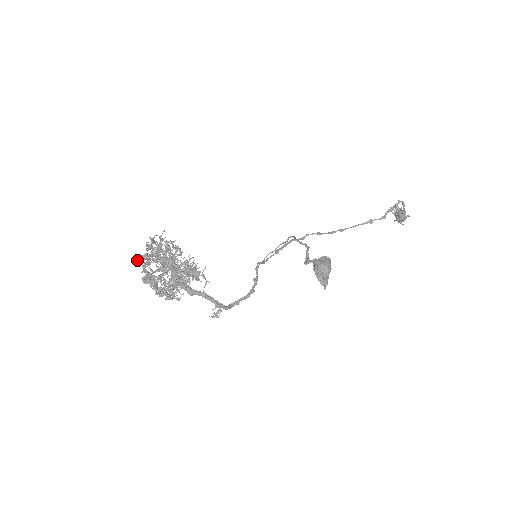
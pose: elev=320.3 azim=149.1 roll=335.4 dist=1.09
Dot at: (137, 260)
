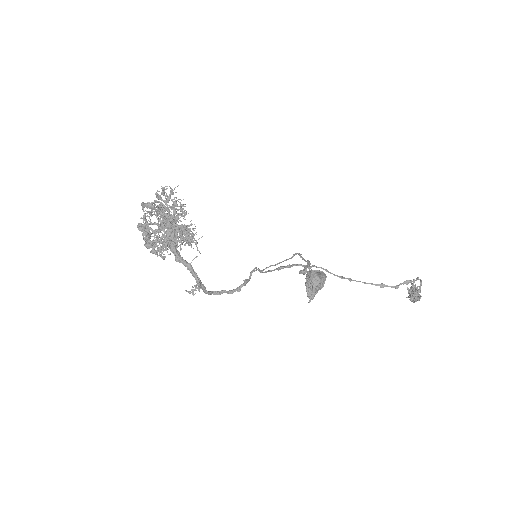
Dot at: (141, 204)
